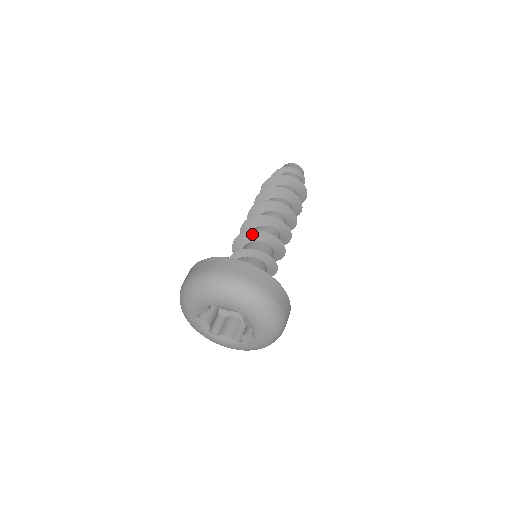
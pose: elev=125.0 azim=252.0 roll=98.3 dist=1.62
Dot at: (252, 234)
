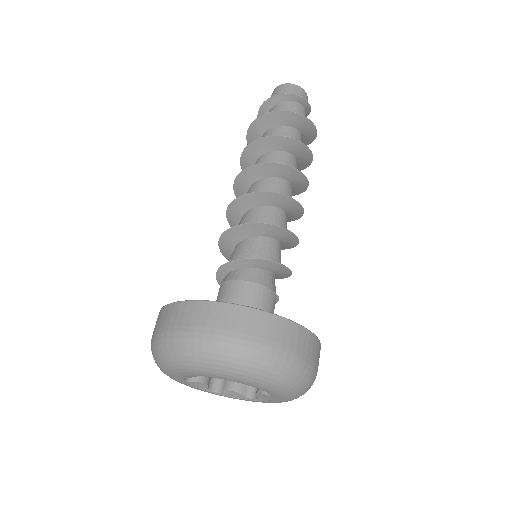
Dot at: (243, 229)
